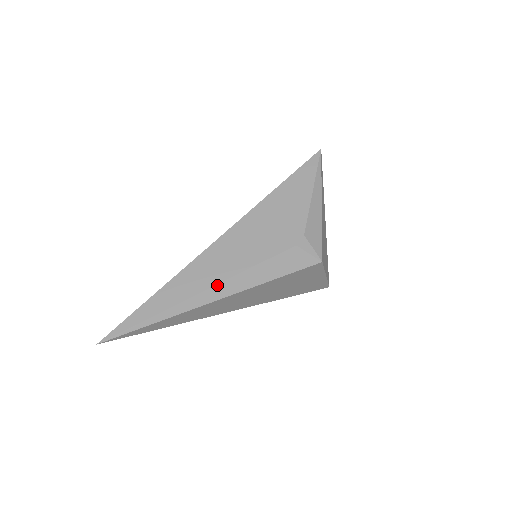
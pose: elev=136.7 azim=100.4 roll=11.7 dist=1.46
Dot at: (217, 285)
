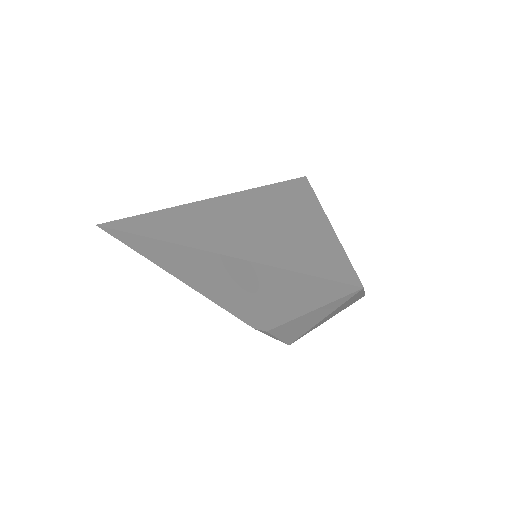
Dot at: occluded
